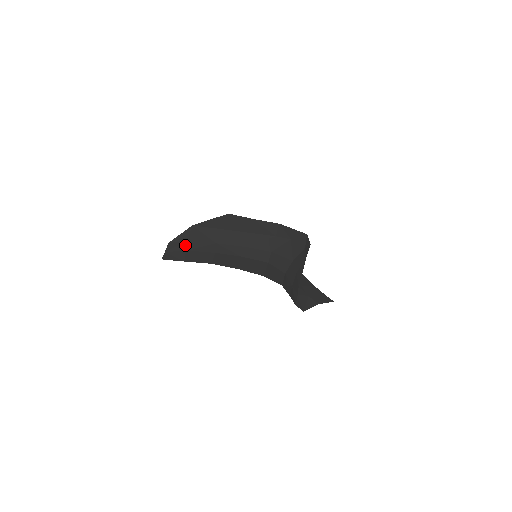
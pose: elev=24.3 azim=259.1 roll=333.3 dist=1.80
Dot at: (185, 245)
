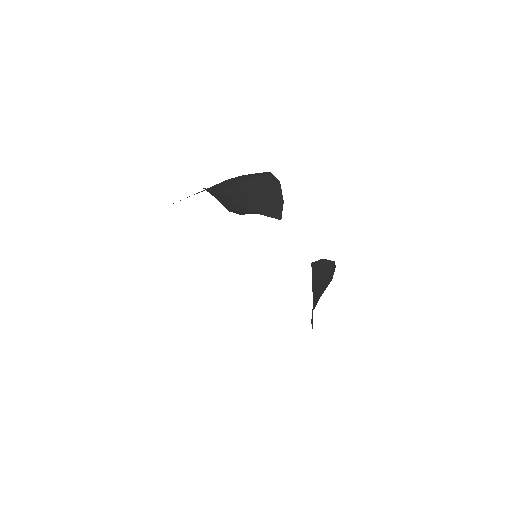
Dot at: occluded
